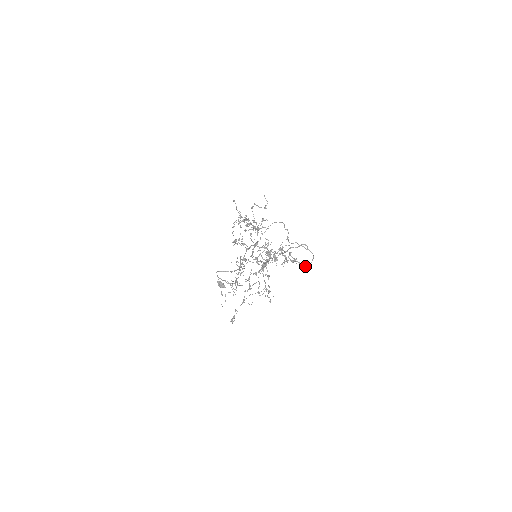
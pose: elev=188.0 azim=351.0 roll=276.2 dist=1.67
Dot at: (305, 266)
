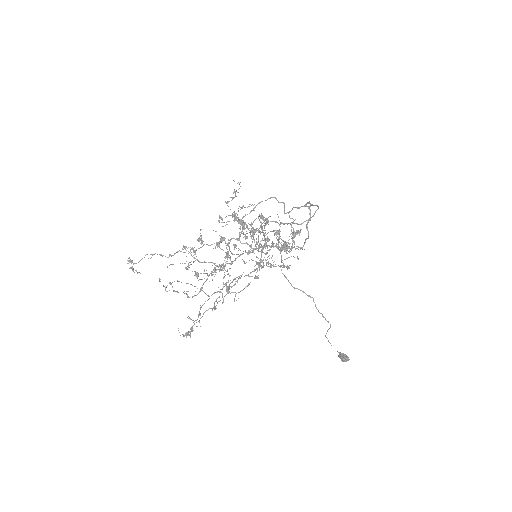
Dot at: (296, 223)
